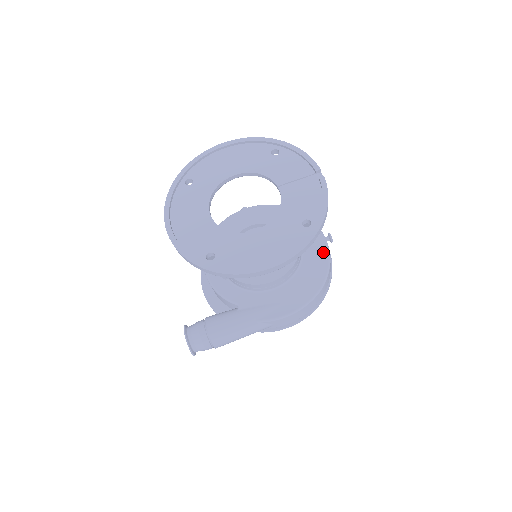
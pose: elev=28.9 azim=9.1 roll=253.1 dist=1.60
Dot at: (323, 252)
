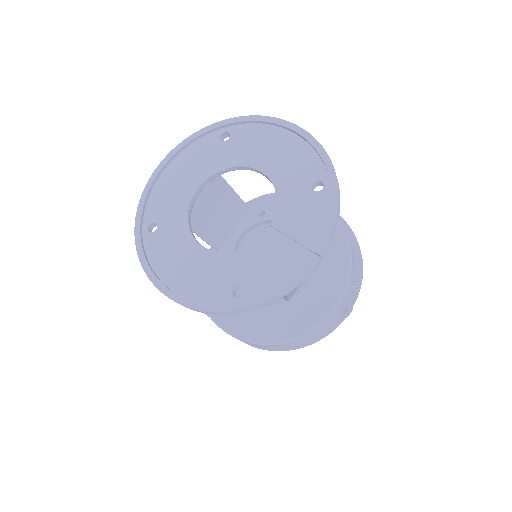
Dot at: (314, 318)
